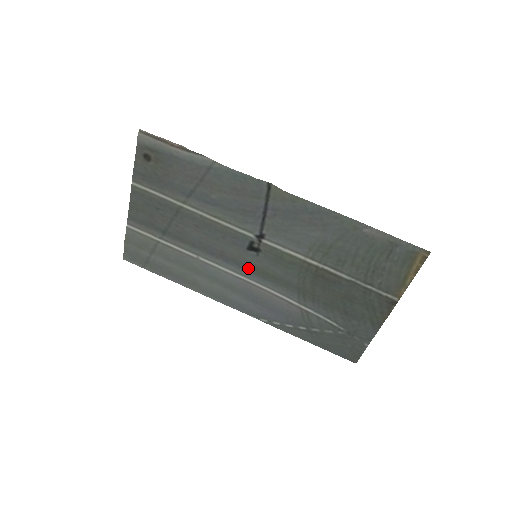
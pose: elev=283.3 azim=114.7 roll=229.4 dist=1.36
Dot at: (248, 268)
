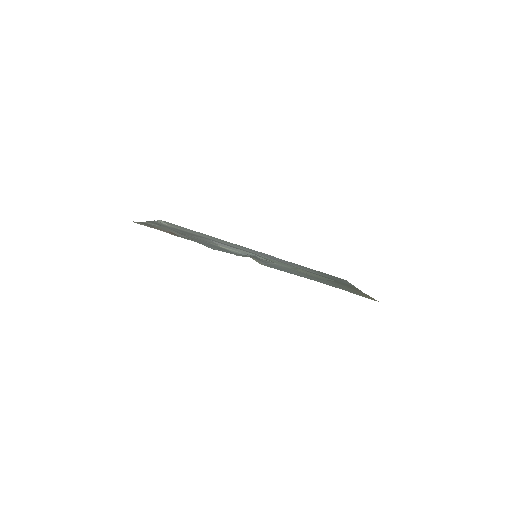
Dot at: (253, 253)
